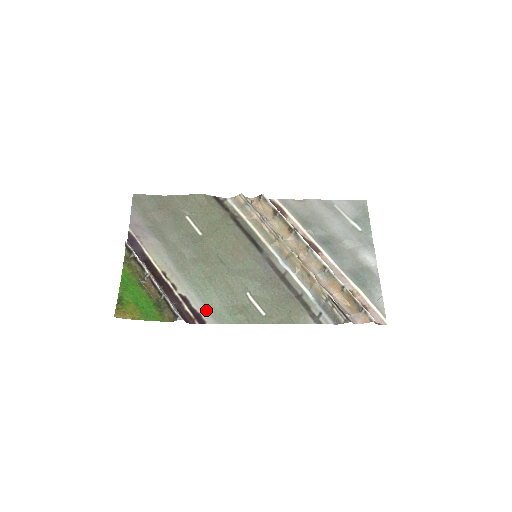
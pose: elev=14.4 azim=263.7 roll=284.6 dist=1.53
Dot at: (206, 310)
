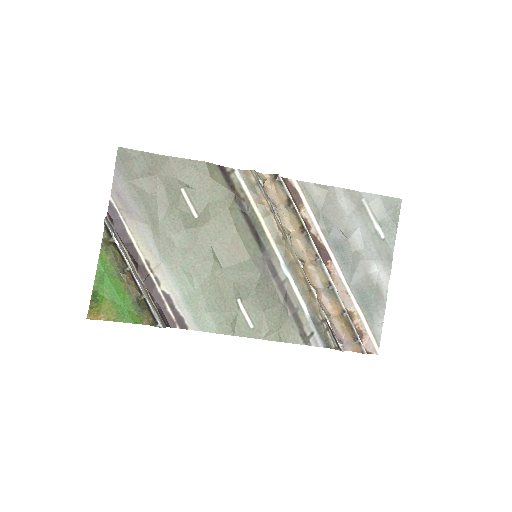
Dot at: (190, 314)
